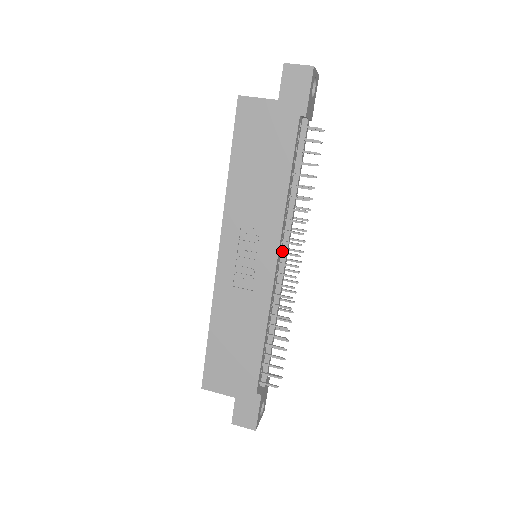
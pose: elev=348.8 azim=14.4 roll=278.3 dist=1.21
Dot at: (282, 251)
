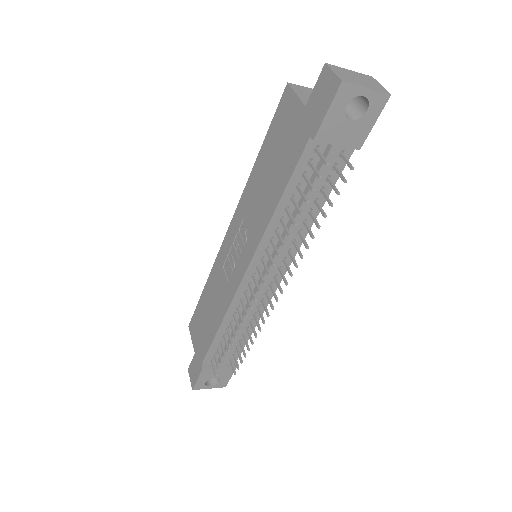
Dot at: occluded
